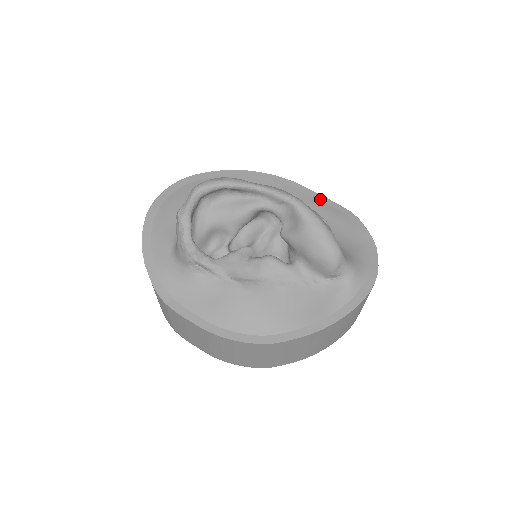
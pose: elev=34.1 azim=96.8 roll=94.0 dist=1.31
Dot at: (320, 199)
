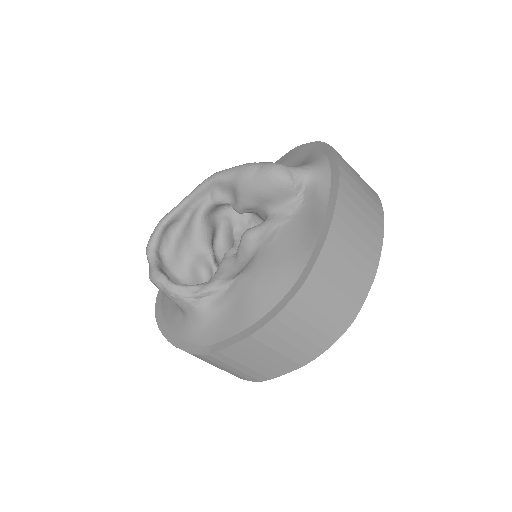
Dot at: occluded
